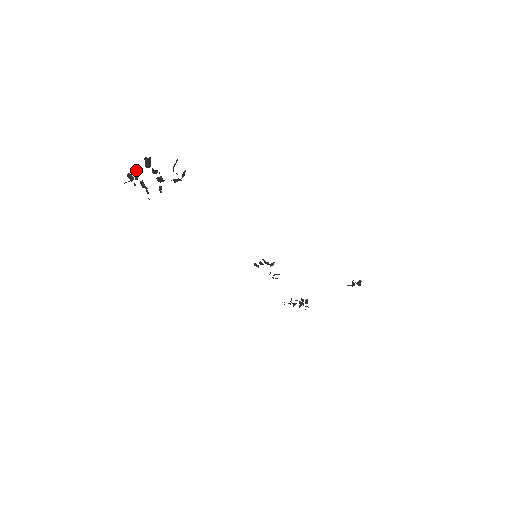
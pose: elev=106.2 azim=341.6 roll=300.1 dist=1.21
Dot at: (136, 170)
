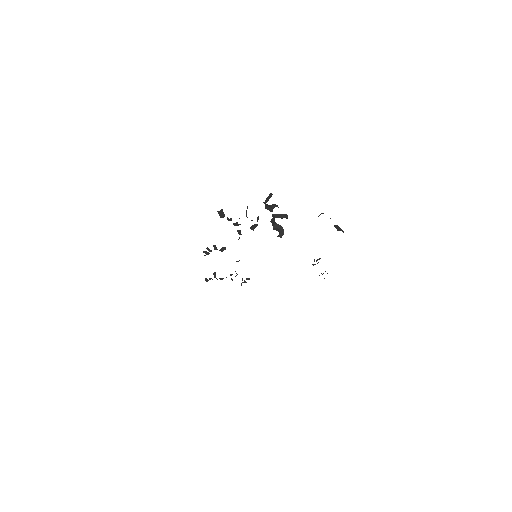
Dot at: (247, 206)
